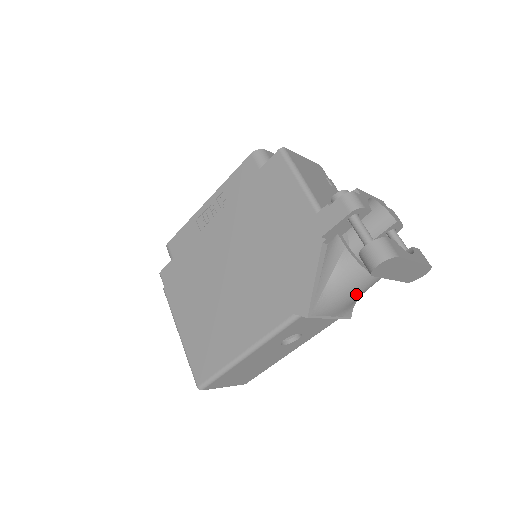
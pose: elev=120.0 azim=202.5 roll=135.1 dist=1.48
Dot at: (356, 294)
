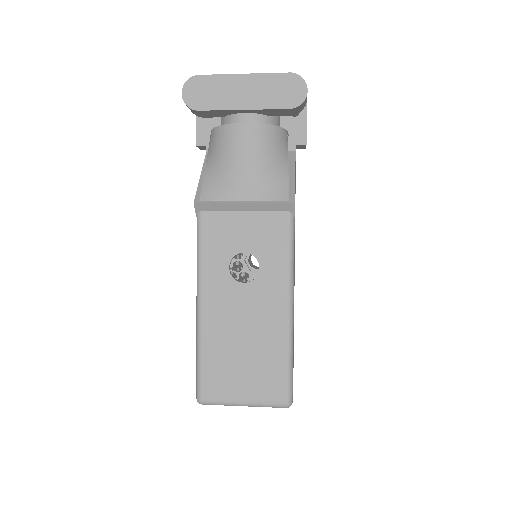
Dot at: (241, 156)
